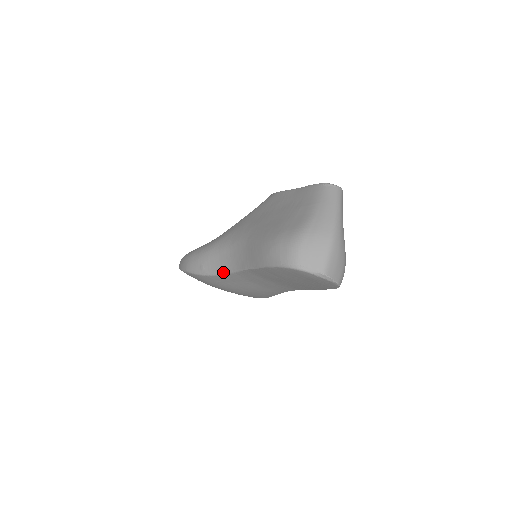
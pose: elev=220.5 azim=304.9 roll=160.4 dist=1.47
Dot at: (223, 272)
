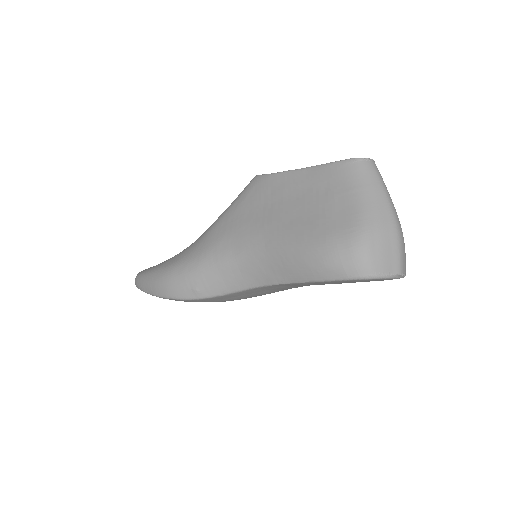
Dot at: (232, 291)
